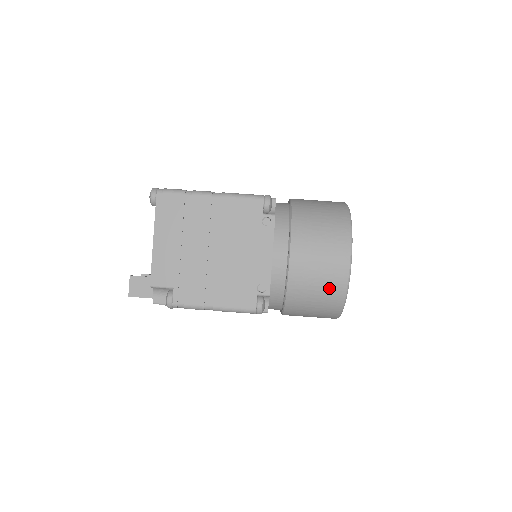
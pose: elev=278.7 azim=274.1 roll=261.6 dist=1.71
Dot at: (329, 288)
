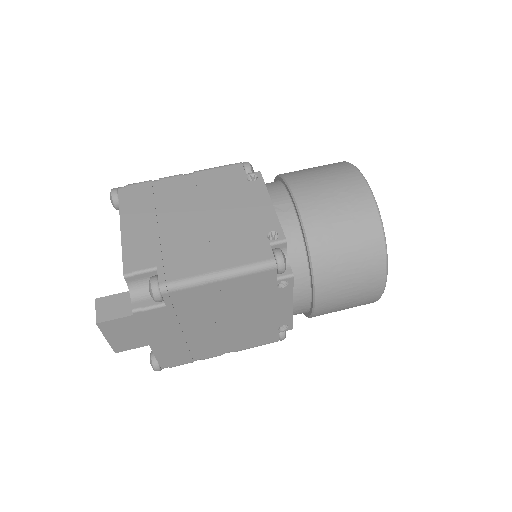
Dot at: (355, 214)
